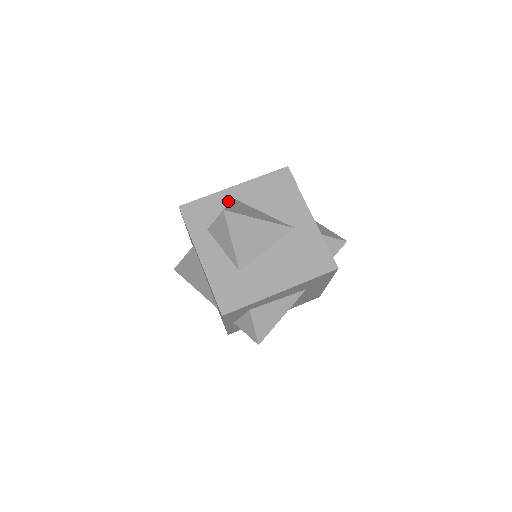
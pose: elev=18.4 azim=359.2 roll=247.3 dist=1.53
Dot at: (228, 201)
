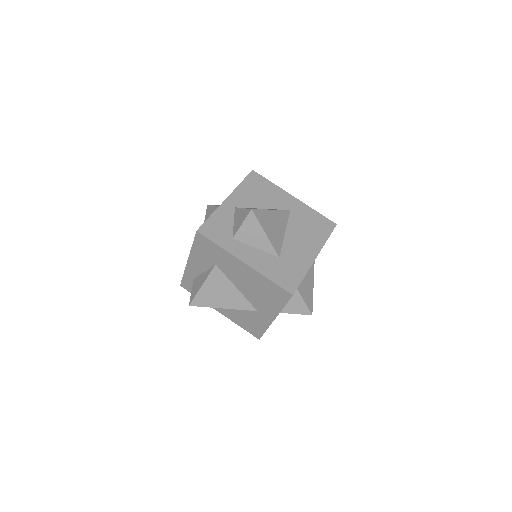
Dot at: (231, 211)
